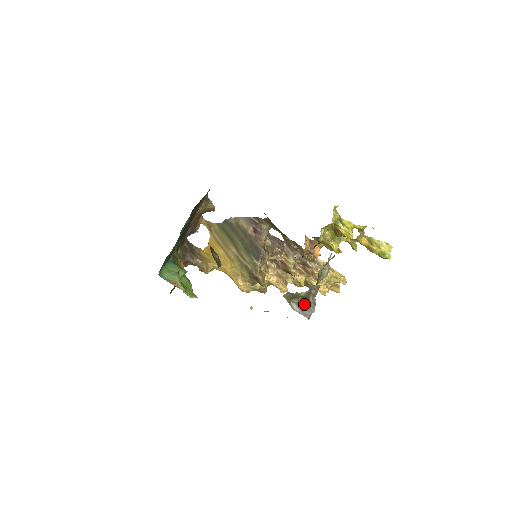
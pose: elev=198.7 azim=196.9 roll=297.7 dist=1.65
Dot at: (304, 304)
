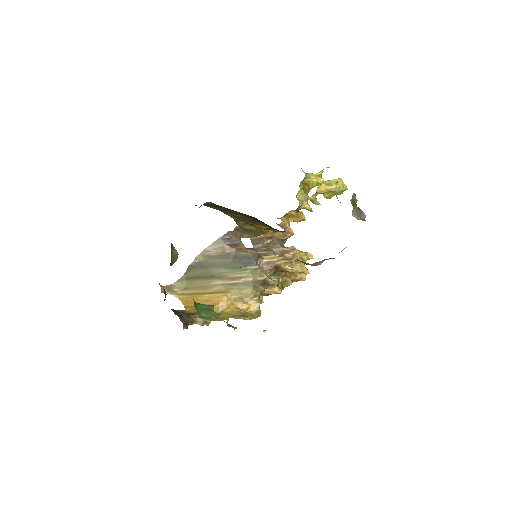
Dot at: (359, 211)
